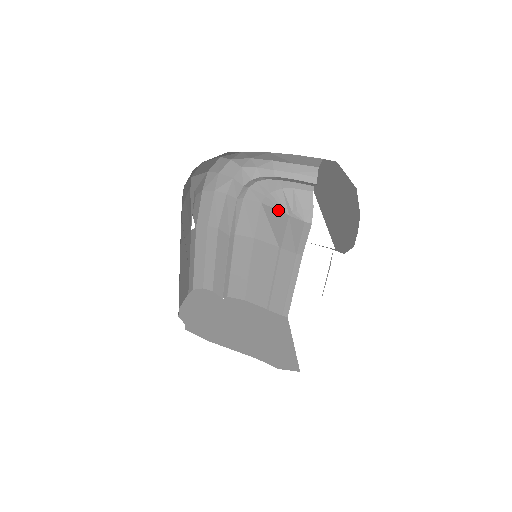
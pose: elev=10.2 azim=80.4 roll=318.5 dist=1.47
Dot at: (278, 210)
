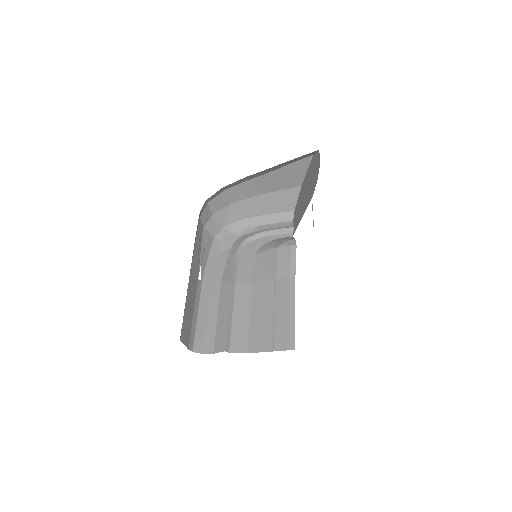
Dot at: (269, 250)
